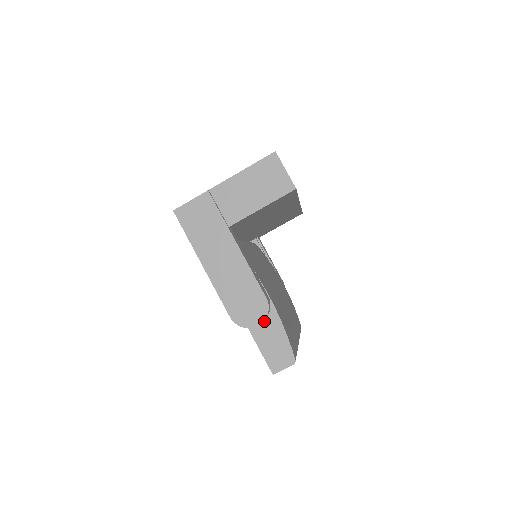
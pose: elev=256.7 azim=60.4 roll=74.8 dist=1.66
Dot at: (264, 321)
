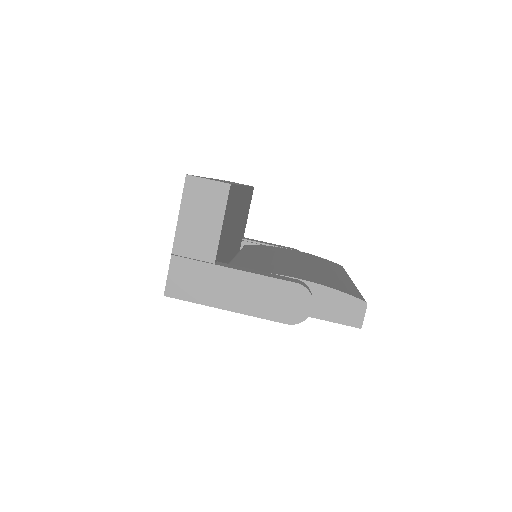
Dot at: (313, 299)
